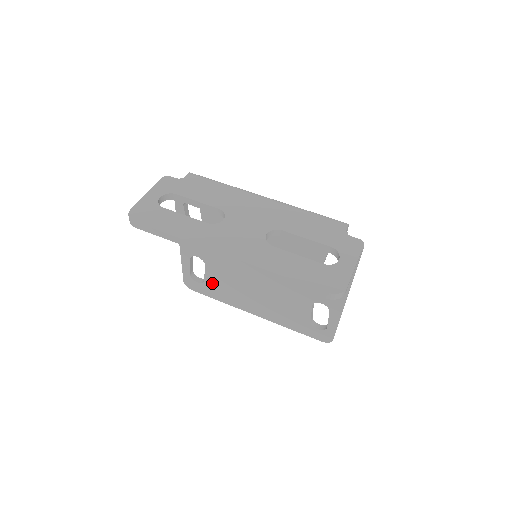
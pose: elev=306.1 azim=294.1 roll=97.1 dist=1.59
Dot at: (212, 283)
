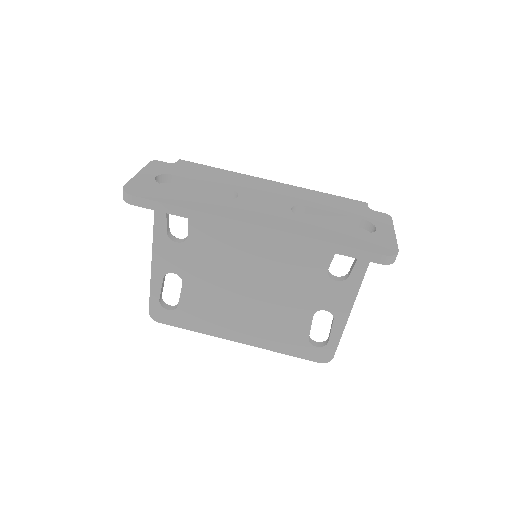
Dot at: (188, 307)
